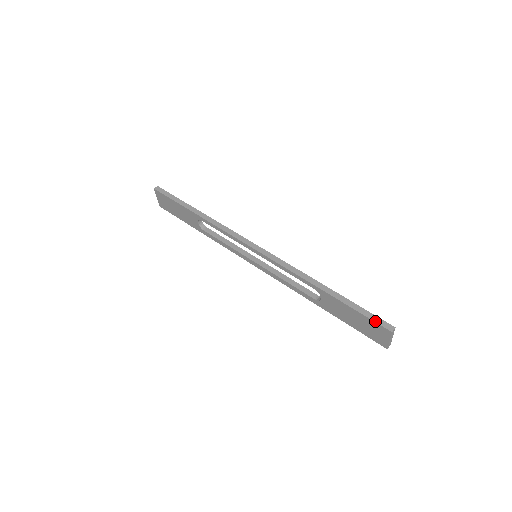
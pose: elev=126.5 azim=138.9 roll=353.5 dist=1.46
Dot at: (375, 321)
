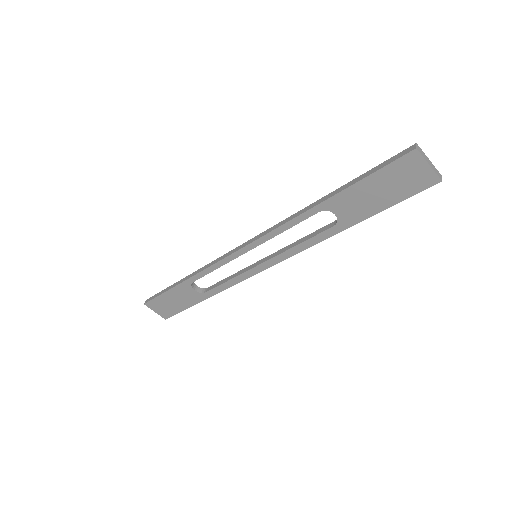
Dot at: (392, 161)
